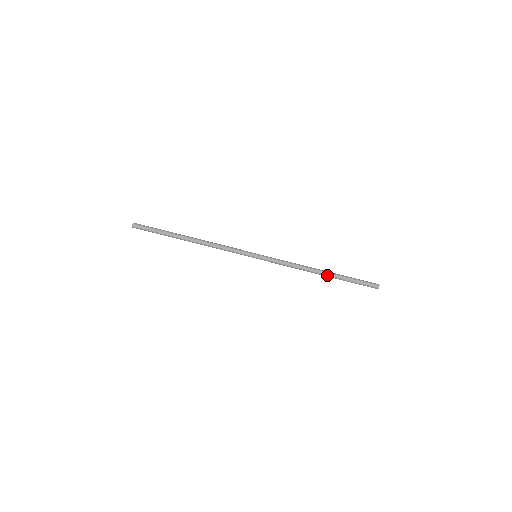
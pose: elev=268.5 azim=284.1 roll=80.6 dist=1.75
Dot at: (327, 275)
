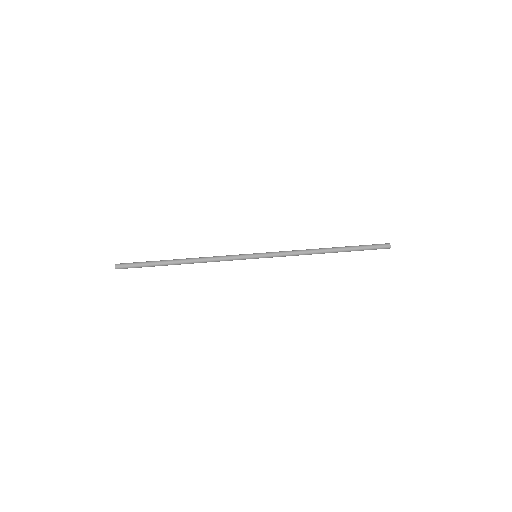
Dot at: (334, 248)
